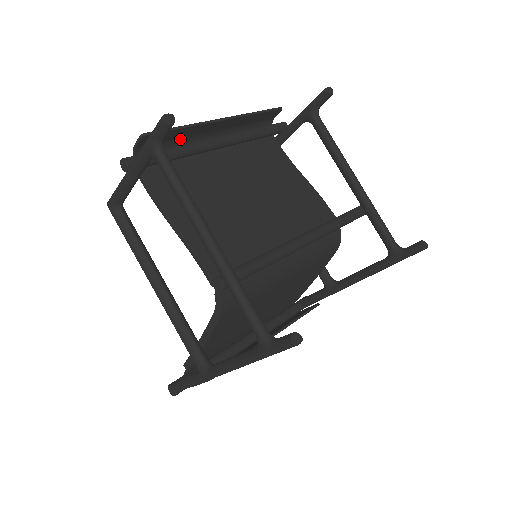
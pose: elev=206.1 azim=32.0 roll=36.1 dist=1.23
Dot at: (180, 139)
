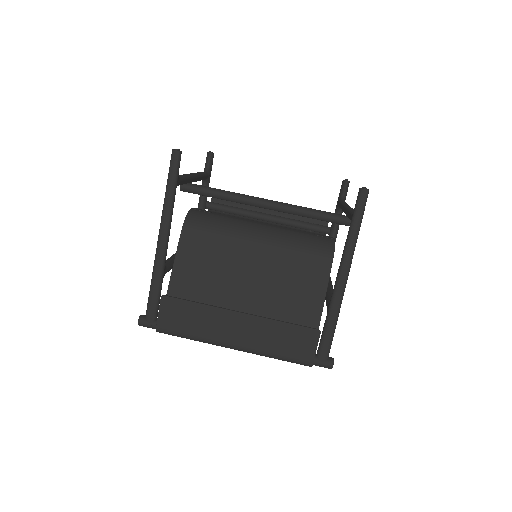
Dot at: occluded
